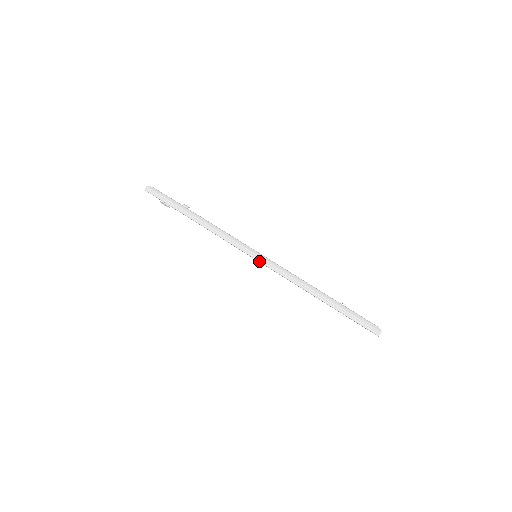
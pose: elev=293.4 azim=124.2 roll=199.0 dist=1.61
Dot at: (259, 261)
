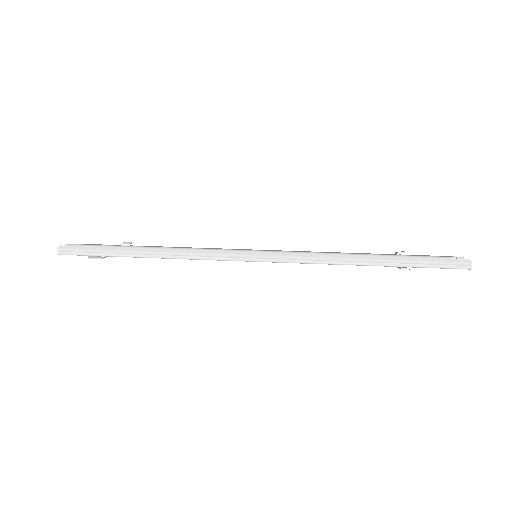
Dot at: occluded
